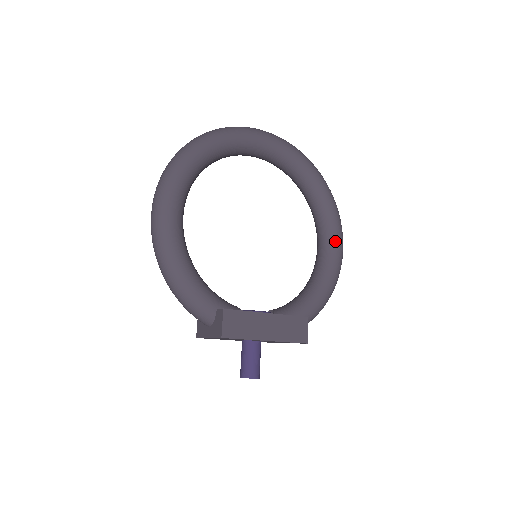
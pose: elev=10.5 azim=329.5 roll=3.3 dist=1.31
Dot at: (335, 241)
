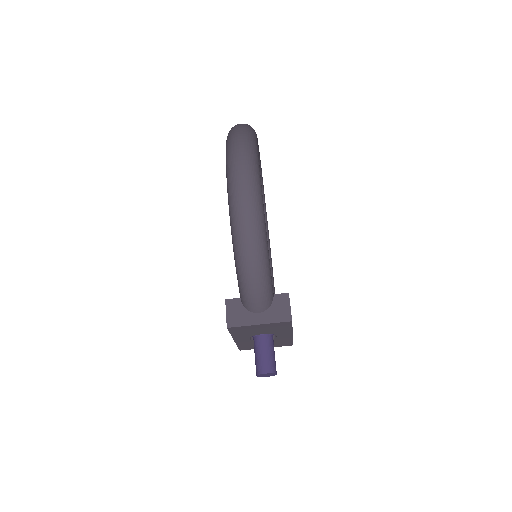
Dot at: (271, 263)
